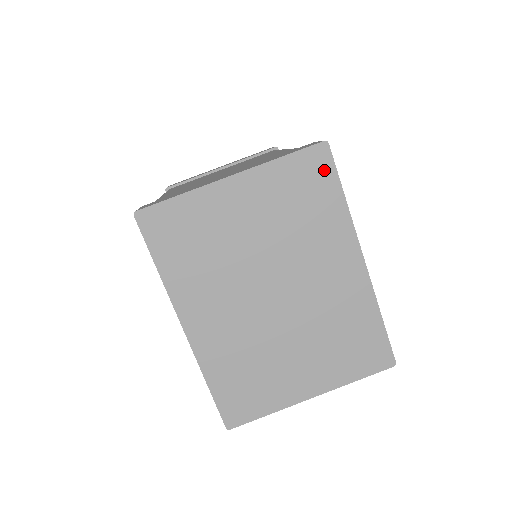
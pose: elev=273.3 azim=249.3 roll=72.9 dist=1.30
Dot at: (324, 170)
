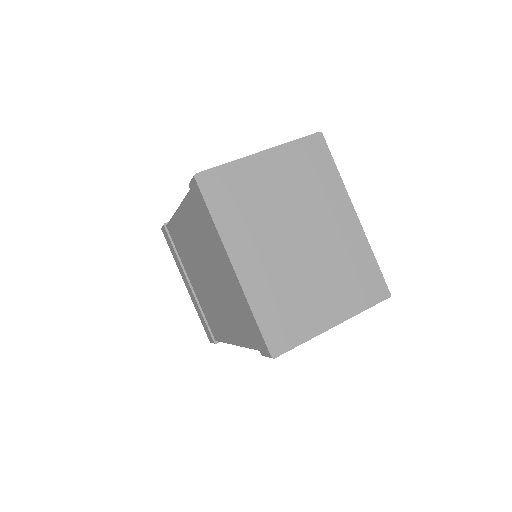
Dot at: (322, 150)
